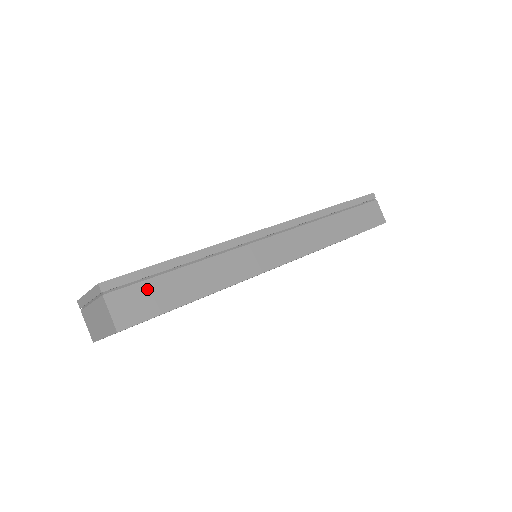
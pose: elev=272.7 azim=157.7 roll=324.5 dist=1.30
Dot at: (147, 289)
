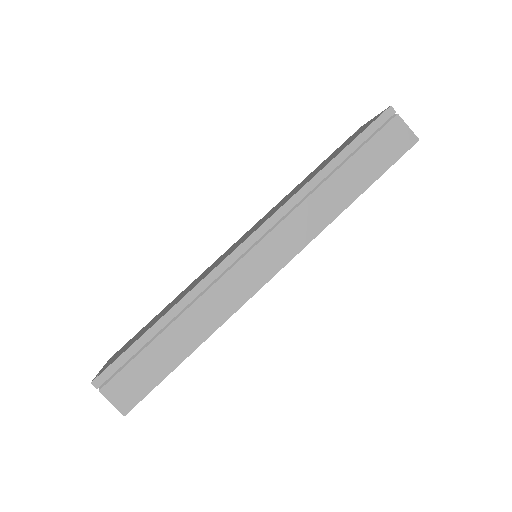
Dot at: (136, 368)
